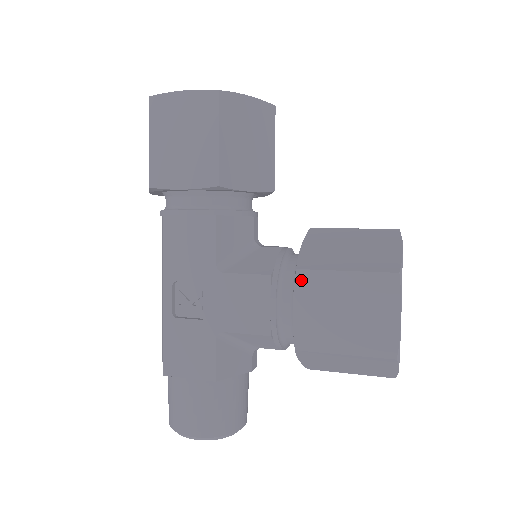
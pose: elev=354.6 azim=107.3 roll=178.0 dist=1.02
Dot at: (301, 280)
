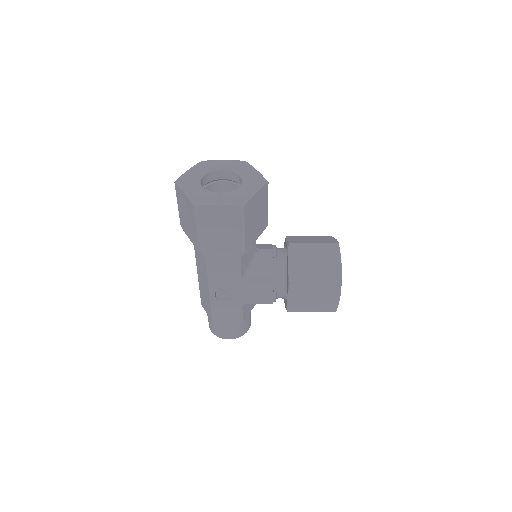
Dot at: (292, 288)
